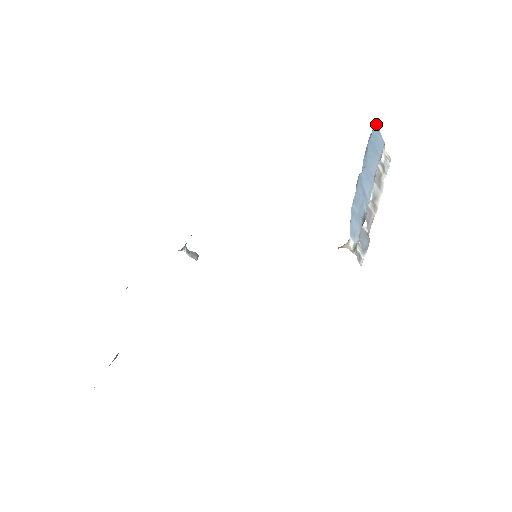
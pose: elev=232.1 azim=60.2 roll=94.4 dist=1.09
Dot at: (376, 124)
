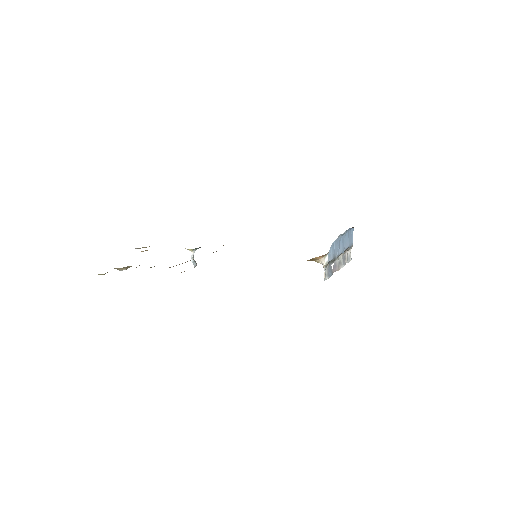
Dot at: (353, 229)
